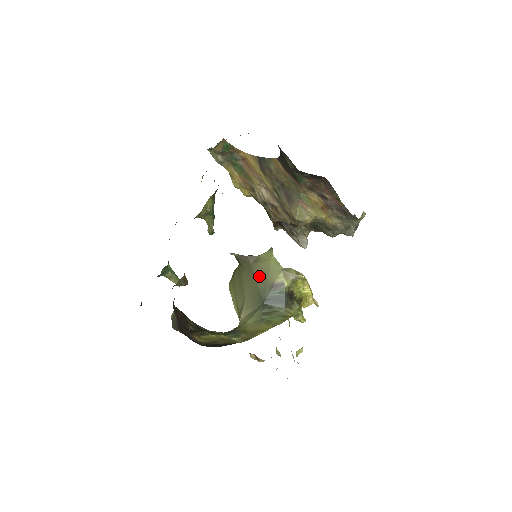
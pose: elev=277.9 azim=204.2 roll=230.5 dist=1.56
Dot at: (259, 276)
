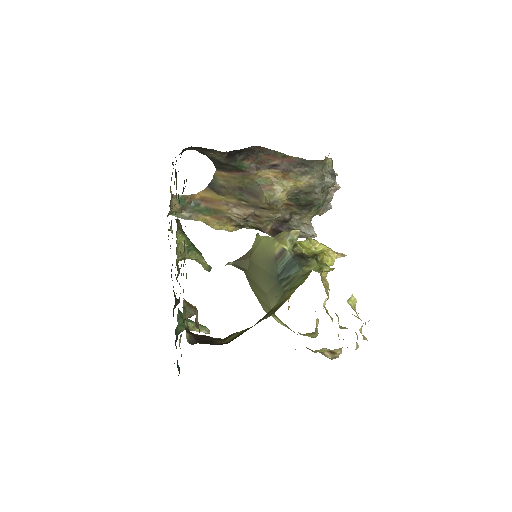
Dot at: (261, 262)
